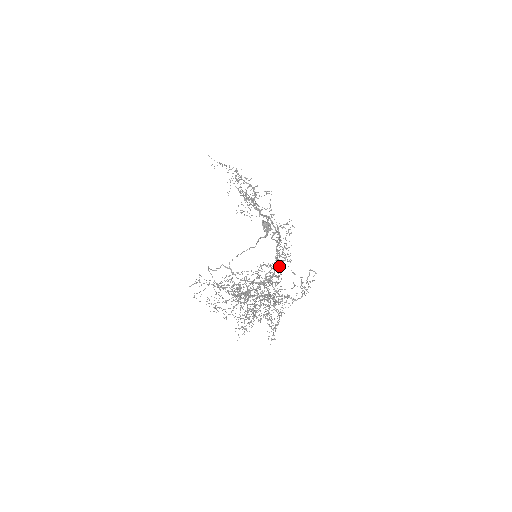
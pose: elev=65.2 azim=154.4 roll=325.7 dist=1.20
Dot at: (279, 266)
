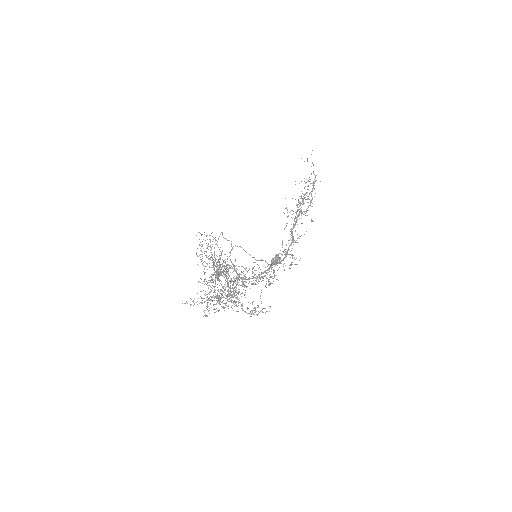
Dot at: occluded
